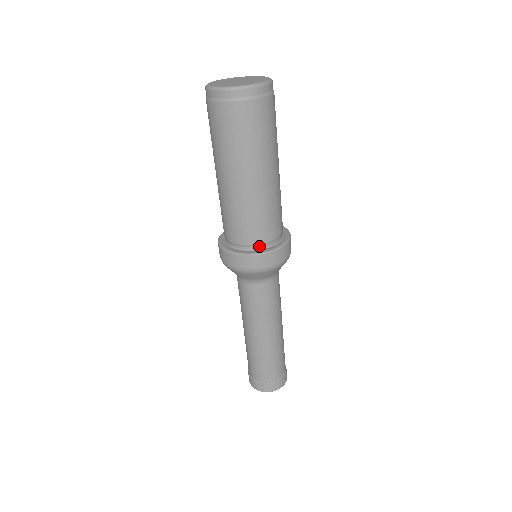
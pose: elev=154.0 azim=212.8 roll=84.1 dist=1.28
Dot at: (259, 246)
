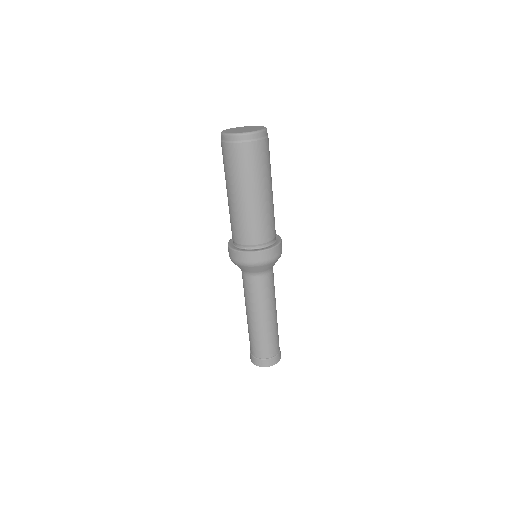
Dot at: (248, 247)
